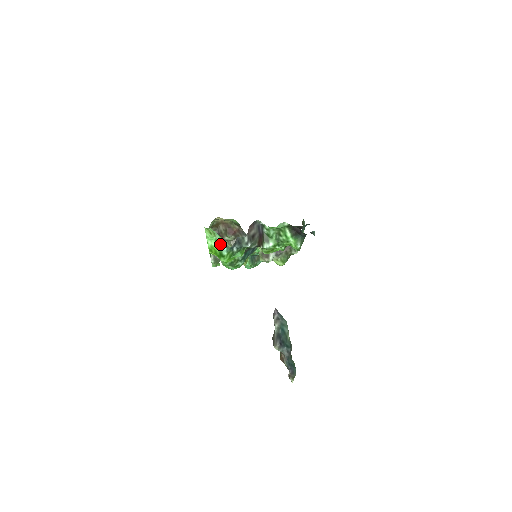
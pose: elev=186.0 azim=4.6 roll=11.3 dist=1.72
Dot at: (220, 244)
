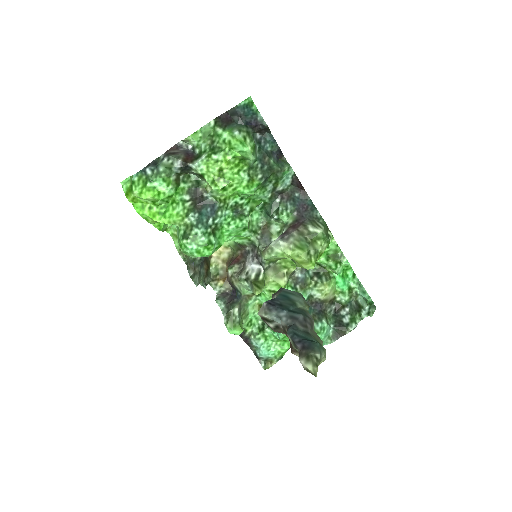
Dot at: occluded
